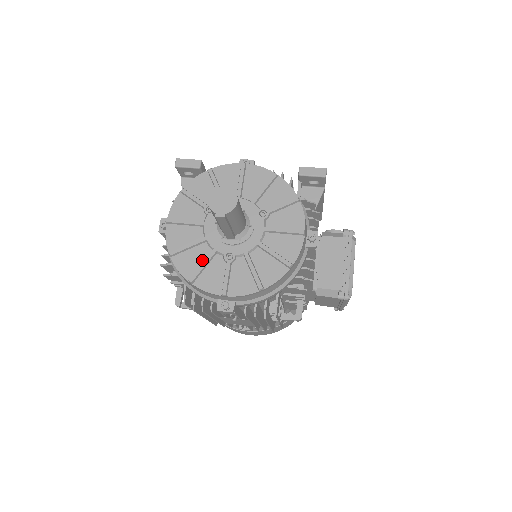
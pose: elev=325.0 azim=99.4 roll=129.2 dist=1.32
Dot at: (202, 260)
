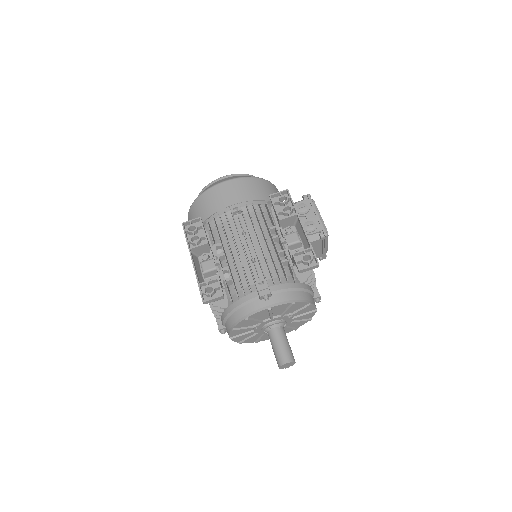
Dot at: (259, 337)
